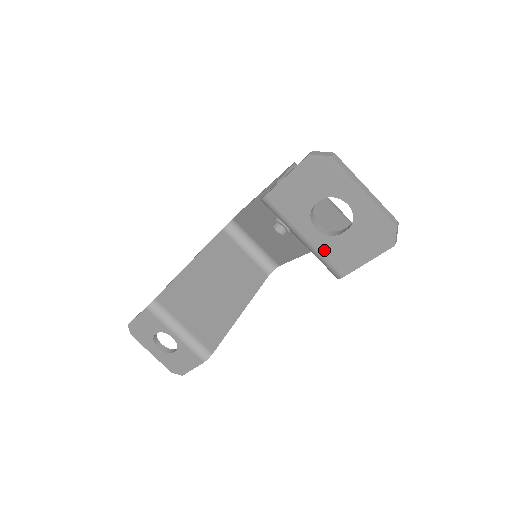
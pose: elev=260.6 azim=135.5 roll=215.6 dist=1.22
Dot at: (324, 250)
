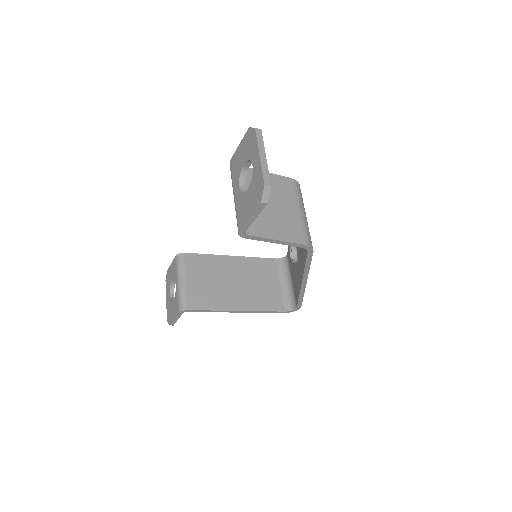
Dot at: (238, 206)
